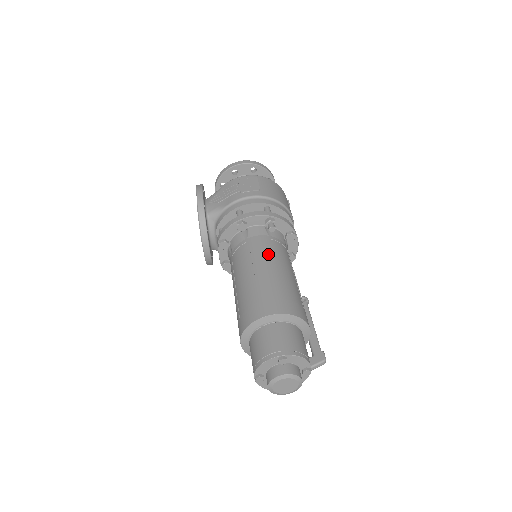
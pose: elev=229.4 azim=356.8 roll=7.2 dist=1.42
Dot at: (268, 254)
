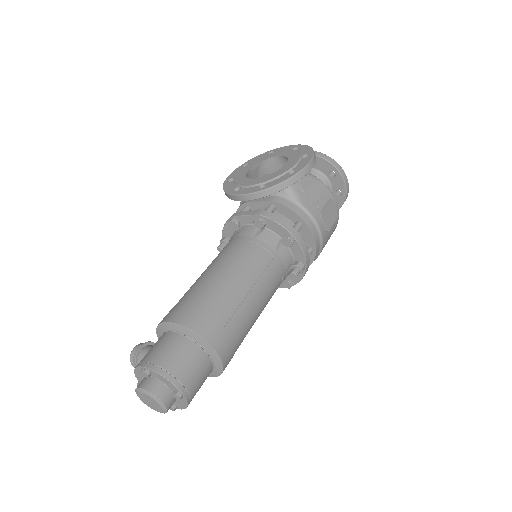
Dot at: (269, 291)
